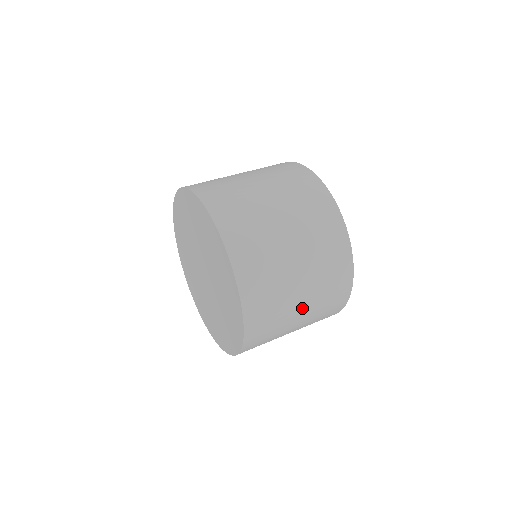
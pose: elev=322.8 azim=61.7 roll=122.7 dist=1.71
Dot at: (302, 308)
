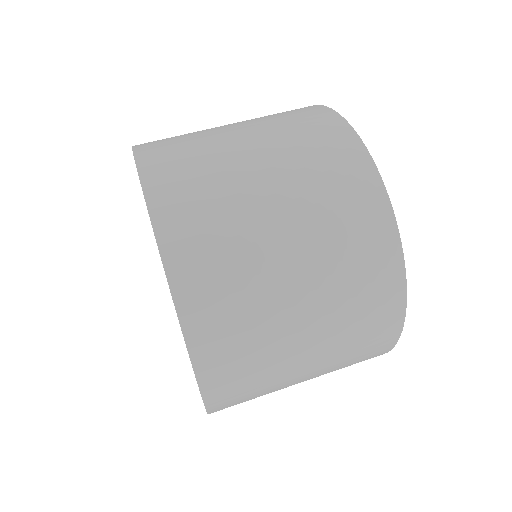
Dot at: occluded
